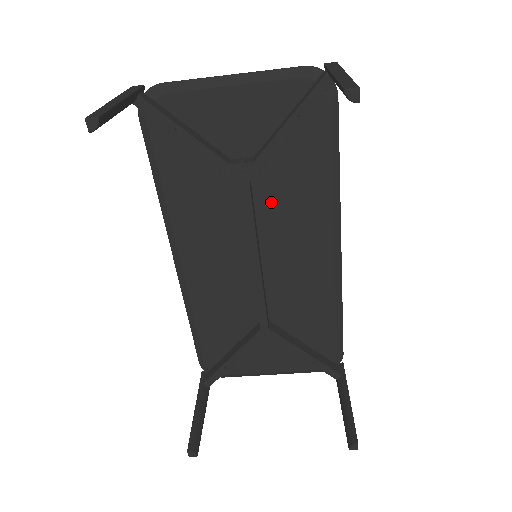
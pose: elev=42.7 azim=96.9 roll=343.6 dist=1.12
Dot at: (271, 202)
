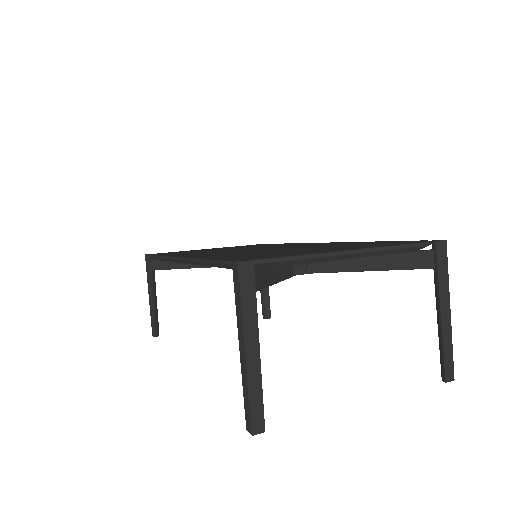
Dot at: occluded
